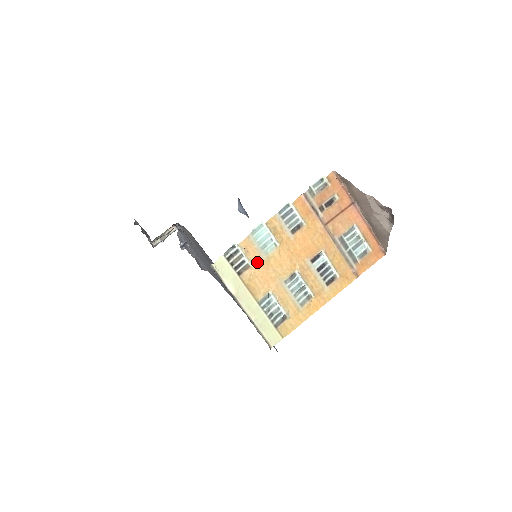
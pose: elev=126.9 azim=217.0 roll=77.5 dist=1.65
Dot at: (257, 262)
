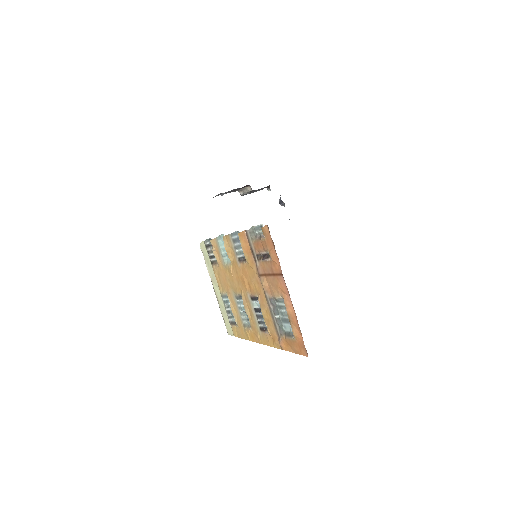
Dot at: (220, 264)
